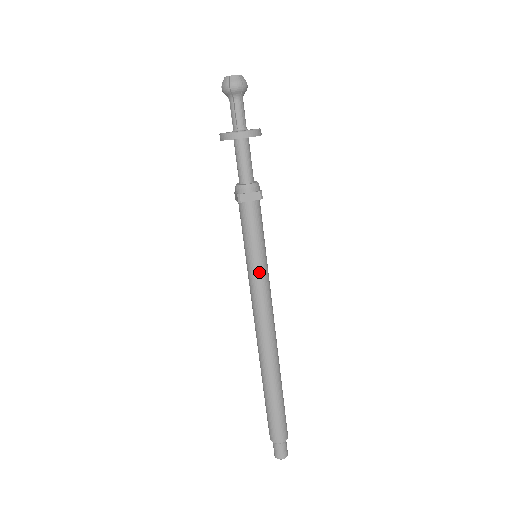
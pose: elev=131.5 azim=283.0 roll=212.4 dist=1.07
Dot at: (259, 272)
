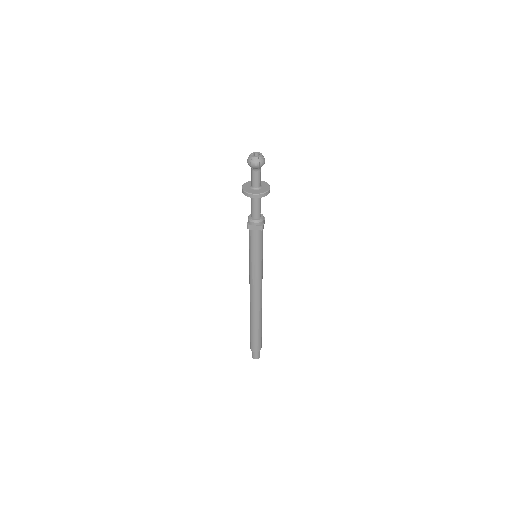
Dot at: (255, 267)
